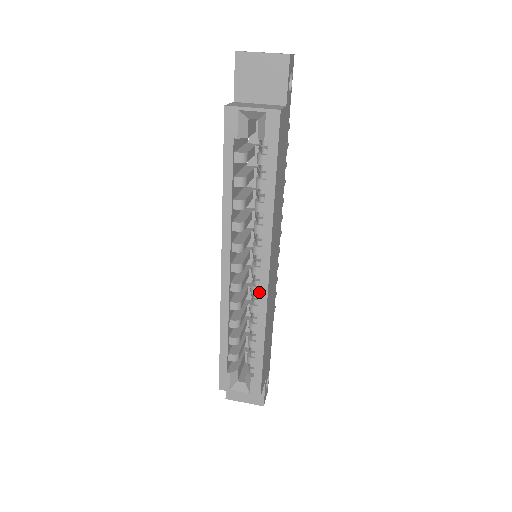
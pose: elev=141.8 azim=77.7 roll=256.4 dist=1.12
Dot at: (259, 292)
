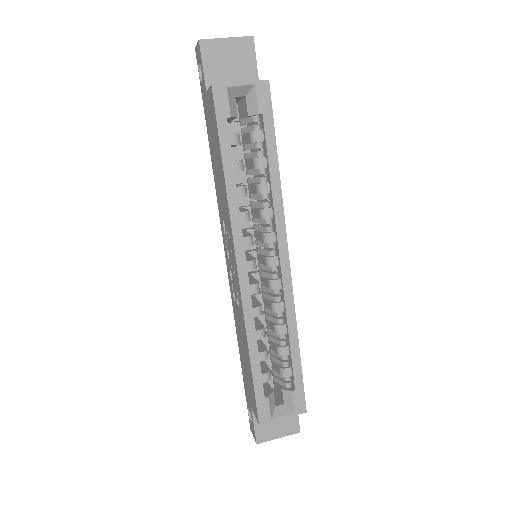
Dot at: (283, 283)
